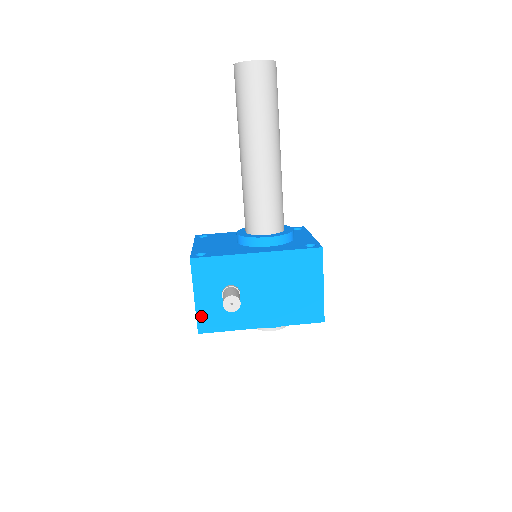
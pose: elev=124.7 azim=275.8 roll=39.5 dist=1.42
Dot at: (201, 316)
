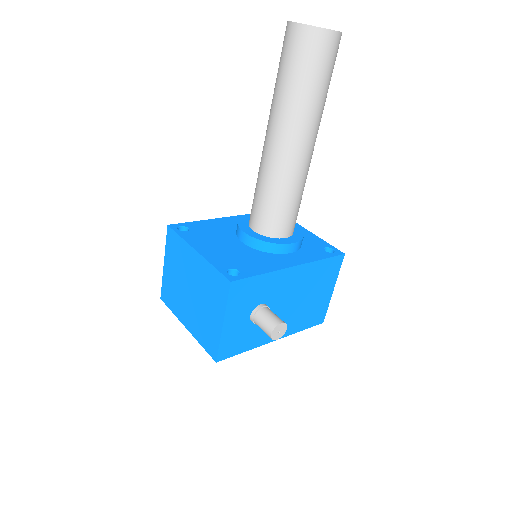
Dot at: (224, 343)
